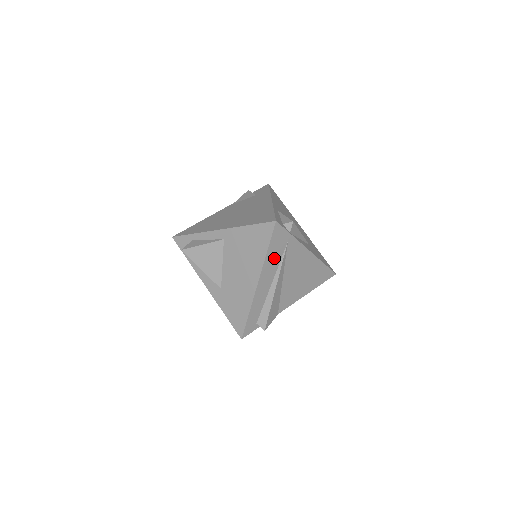
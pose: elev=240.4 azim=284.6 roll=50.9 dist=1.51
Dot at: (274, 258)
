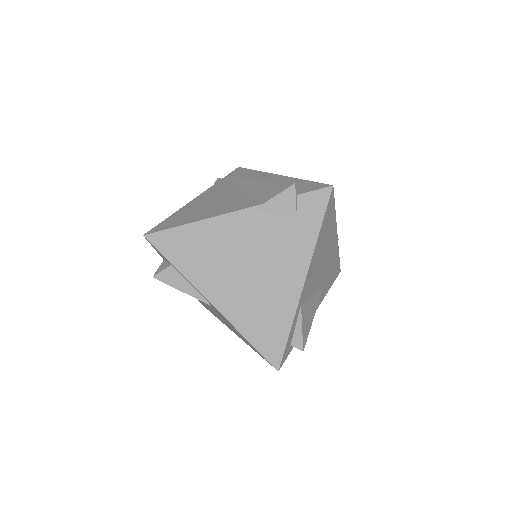
Dot at: occluded
